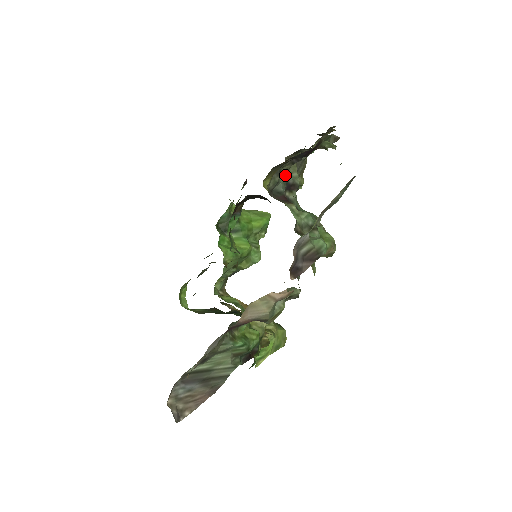
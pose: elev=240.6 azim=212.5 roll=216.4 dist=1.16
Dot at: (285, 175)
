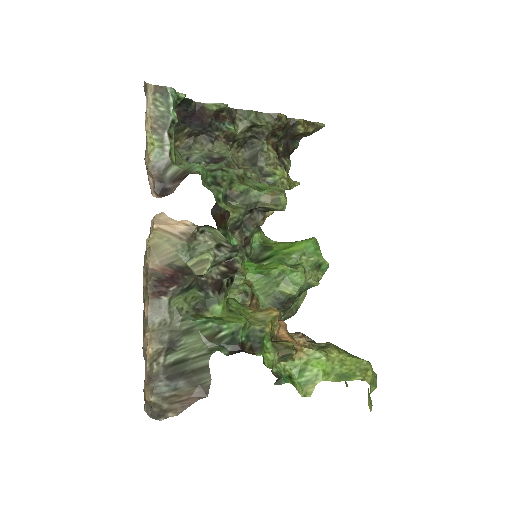
Dot at: (207, 153)
